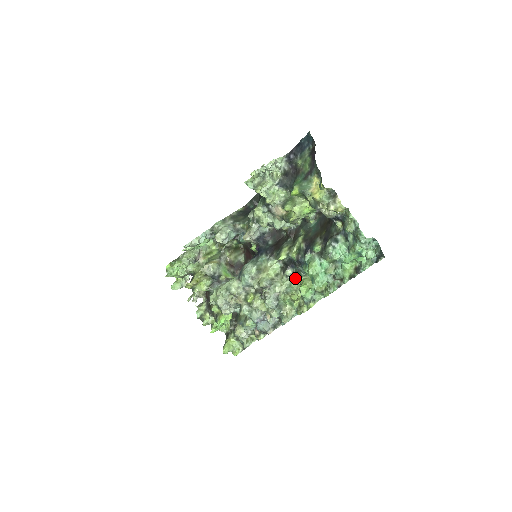
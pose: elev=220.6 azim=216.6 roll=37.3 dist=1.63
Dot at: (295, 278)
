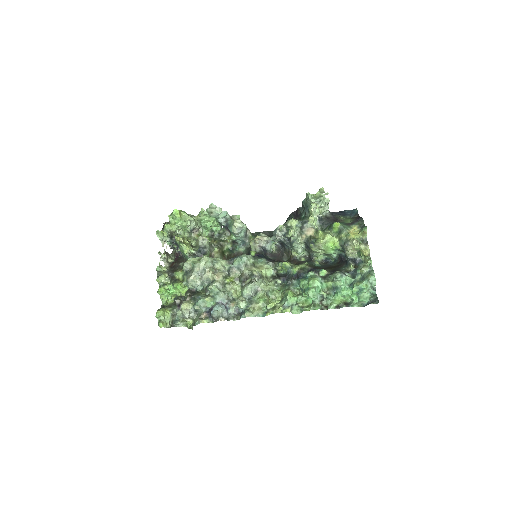
Dot at: (279, 290)
